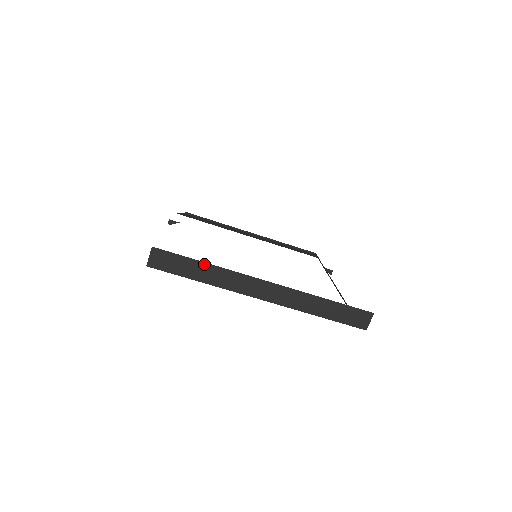
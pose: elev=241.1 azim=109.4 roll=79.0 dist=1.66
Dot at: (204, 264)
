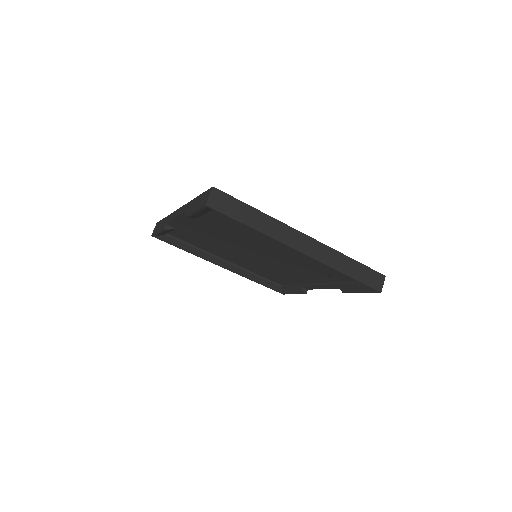
Dot at: (256, 211)
